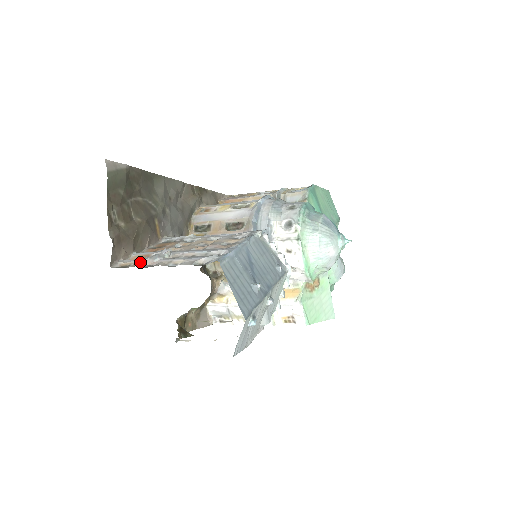
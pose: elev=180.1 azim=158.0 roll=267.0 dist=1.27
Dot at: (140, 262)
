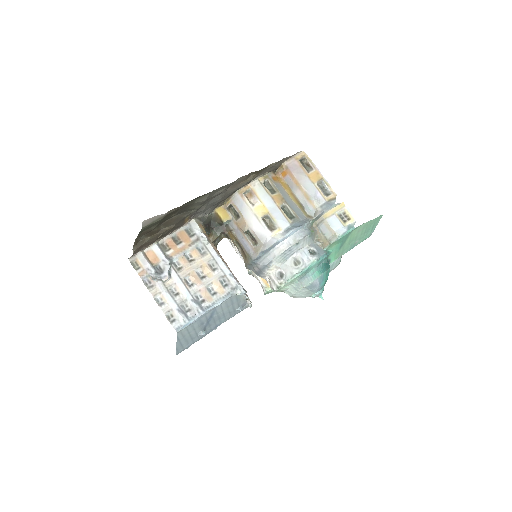
Dot at: (146, 272)
